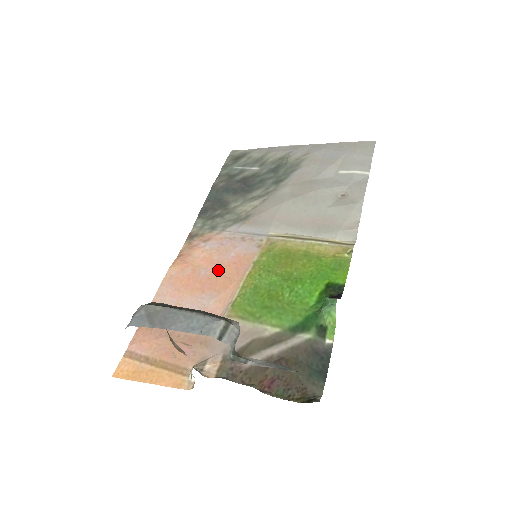
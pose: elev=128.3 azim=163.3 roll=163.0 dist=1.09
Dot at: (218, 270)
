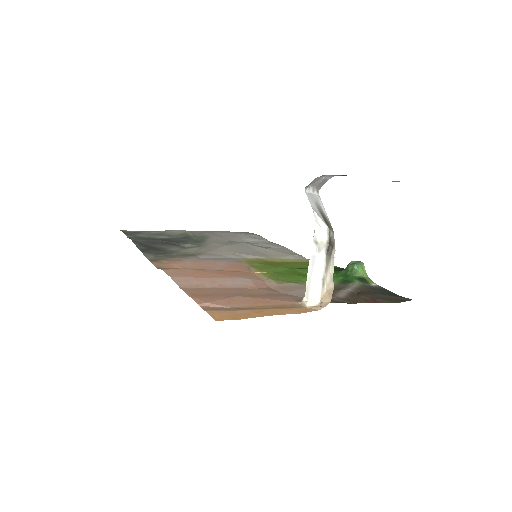
Dot at: (222, 269)
